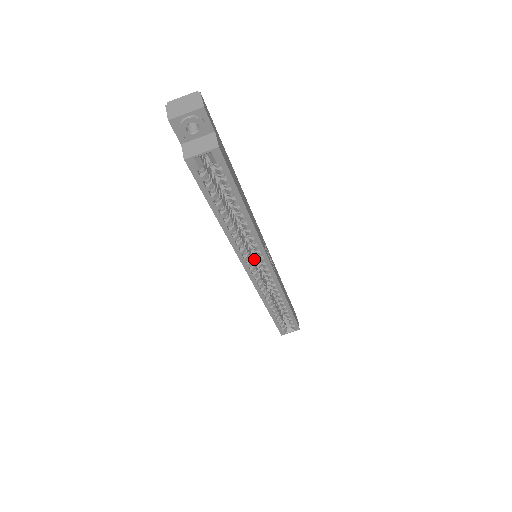
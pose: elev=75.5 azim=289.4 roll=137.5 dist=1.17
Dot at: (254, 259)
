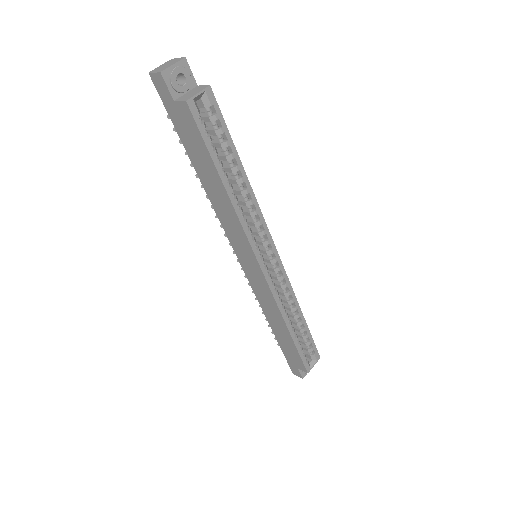
Dot at: occluded
